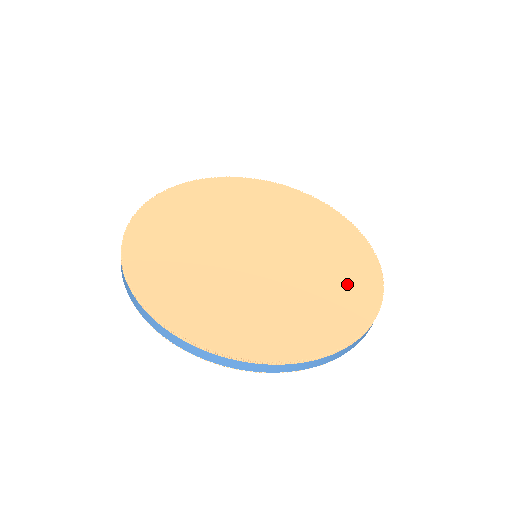
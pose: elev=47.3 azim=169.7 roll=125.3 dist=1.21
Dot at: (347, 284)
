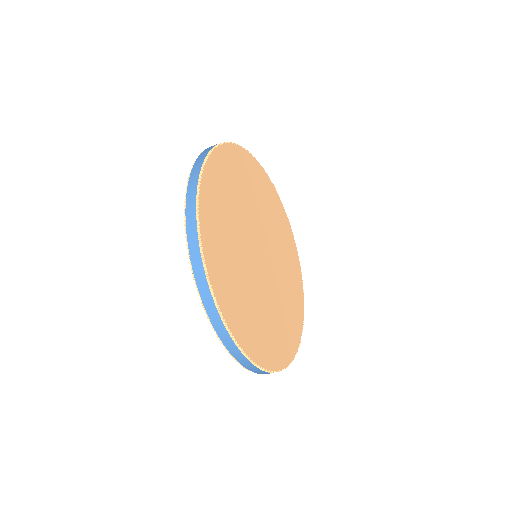
Dot at: (290, 321)
